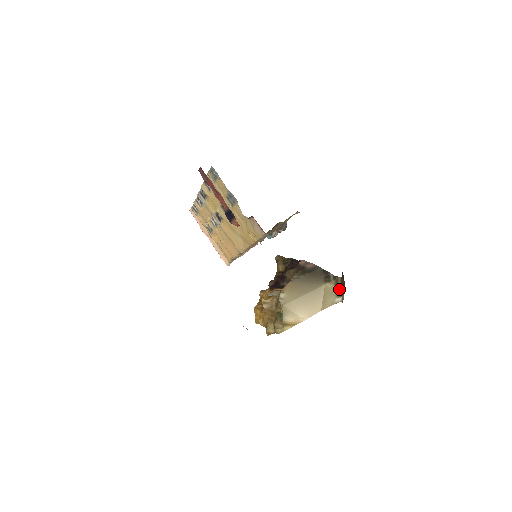
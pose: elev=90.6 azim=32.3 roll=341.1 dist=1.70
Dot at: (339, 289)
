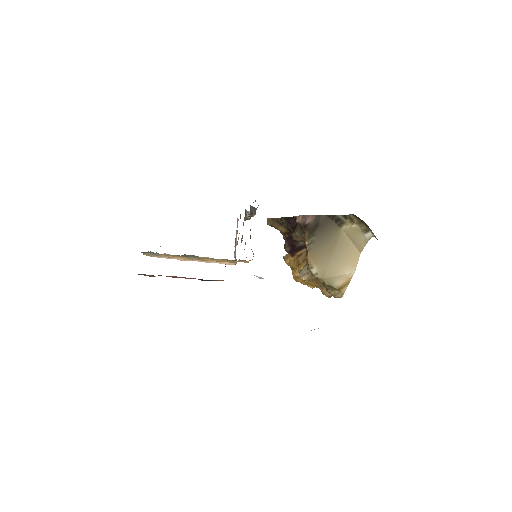
Dot at: (360, 225)
